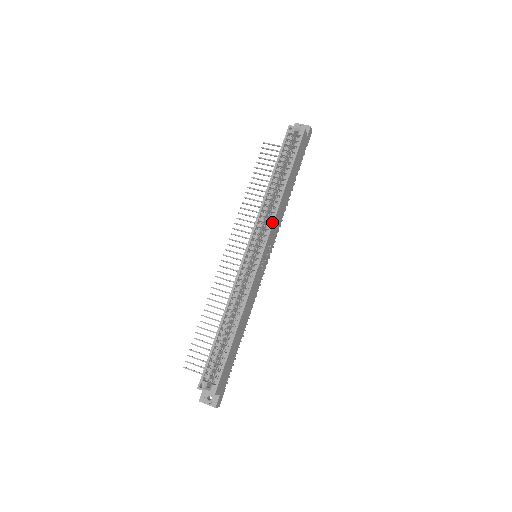
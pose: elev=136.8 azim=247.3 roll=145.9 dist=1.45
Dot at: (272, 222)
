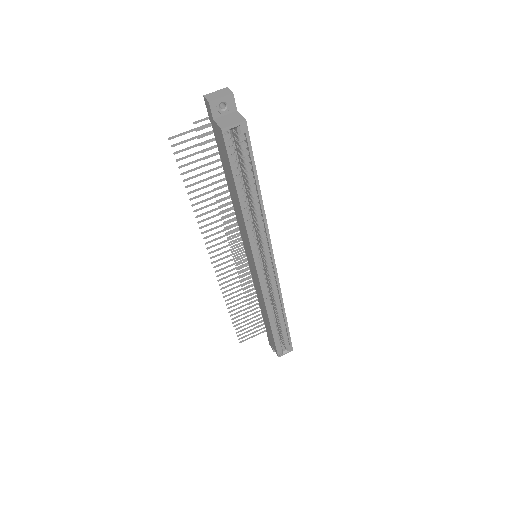
Dot at: (268, 236)
